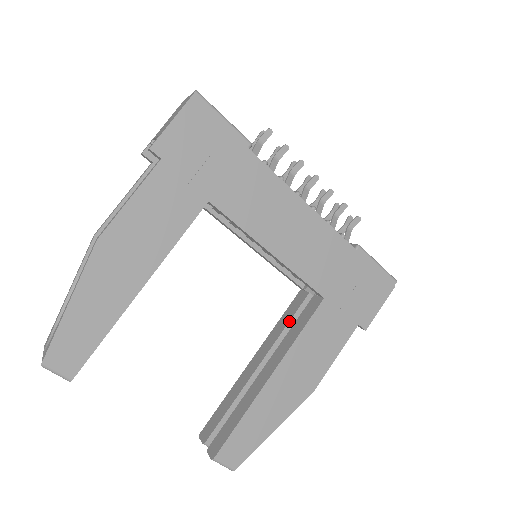
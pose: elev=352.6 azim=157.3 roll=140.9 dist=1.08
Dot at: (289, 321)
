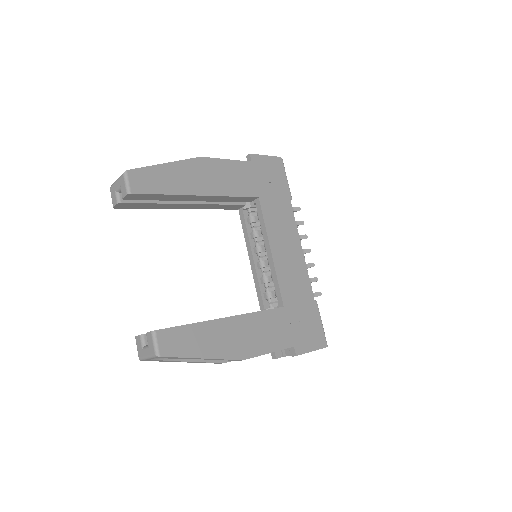
Dot at: occluded
